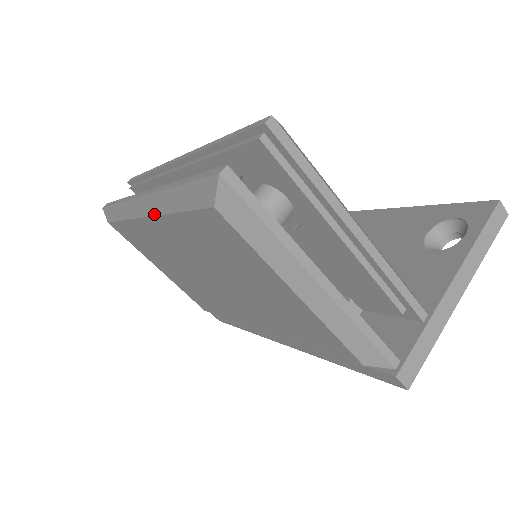
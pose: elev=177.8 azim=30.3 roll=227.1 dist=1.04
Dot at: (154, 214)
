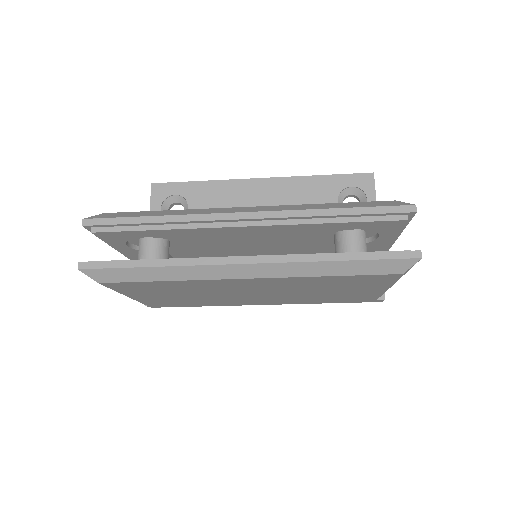
Dot at: (279, 277)
